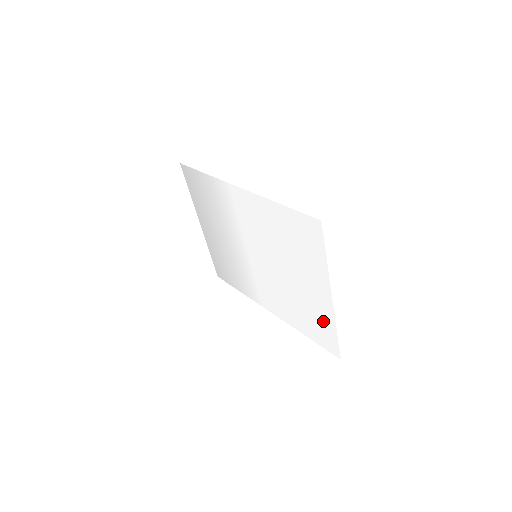
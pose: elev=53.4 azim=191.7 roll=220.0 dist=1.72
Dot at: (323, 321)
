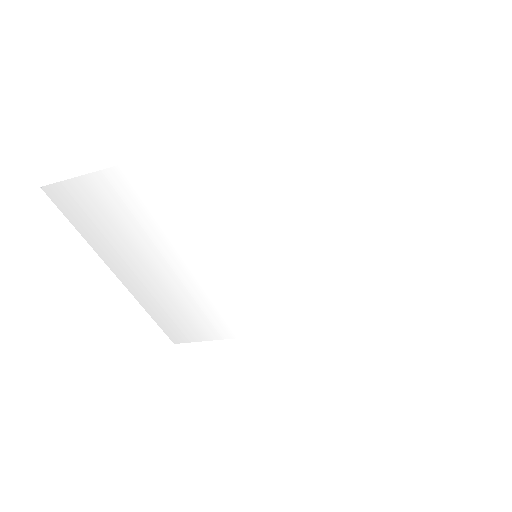
Dot at: (416, 279)
